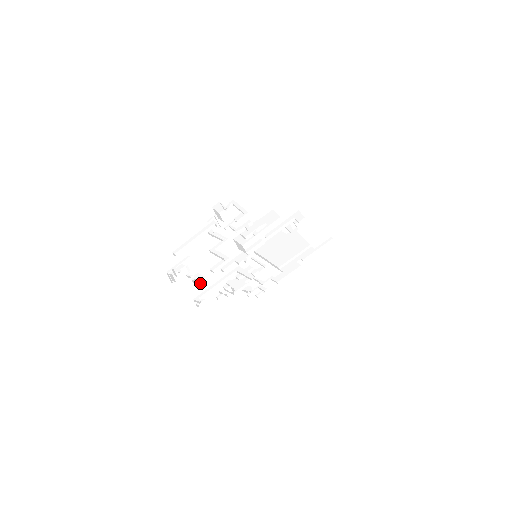
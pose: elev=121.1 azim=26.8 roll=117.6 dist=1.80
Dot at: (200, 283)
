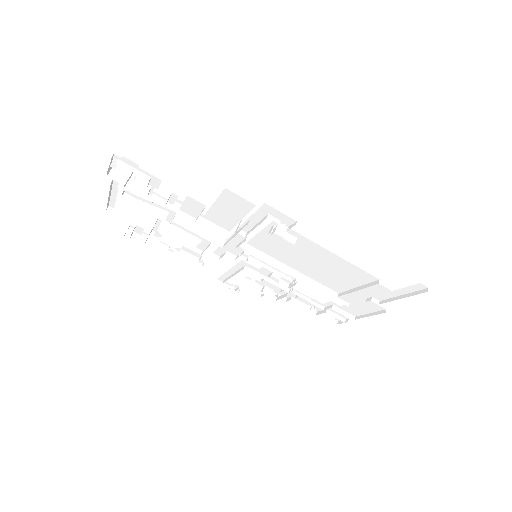
Dot at: (197, 260)
